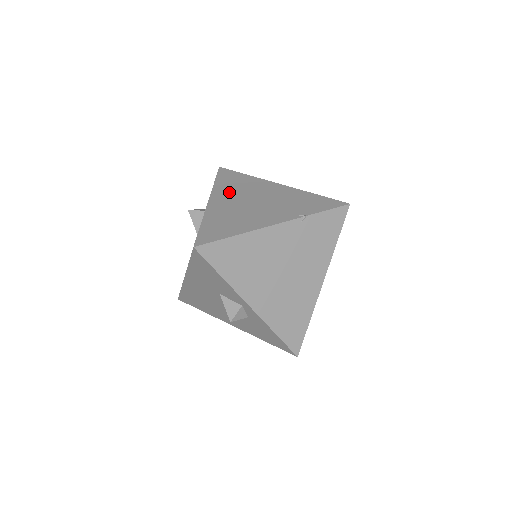
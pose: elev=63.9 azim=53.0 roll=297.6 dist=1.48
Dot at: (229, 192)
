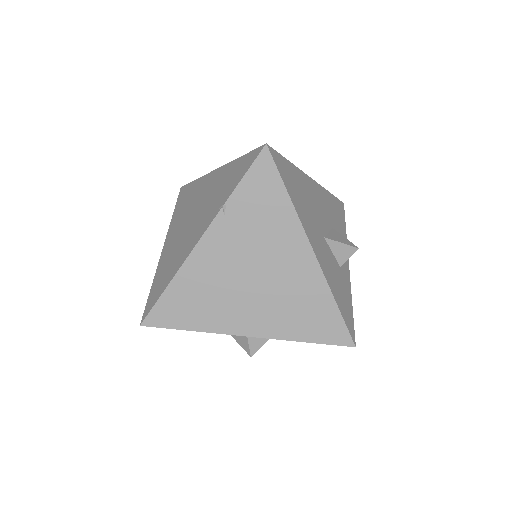
Dot at: (178, 220)
